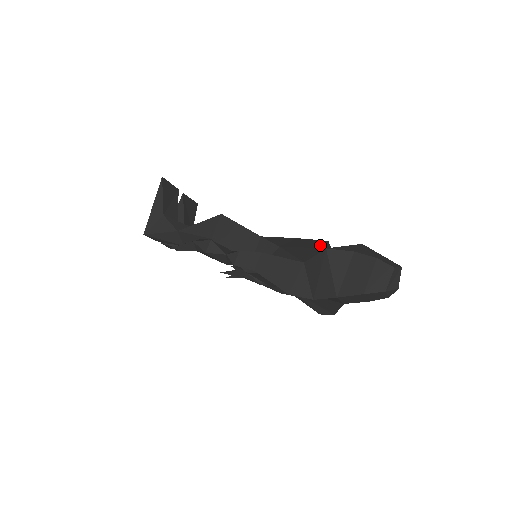
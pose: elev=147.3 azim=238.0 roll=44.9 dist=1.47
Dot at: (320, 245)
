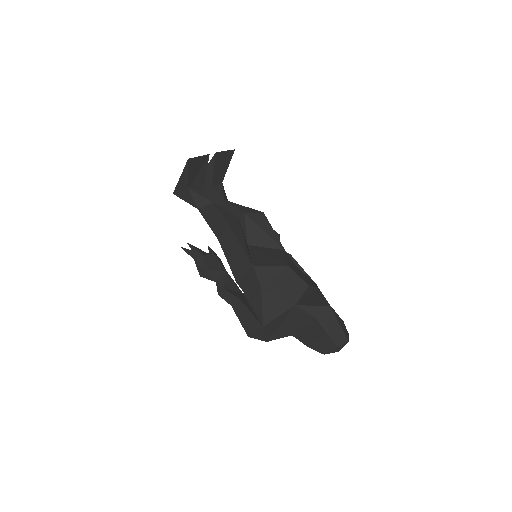
Dot at: (295, 295)
